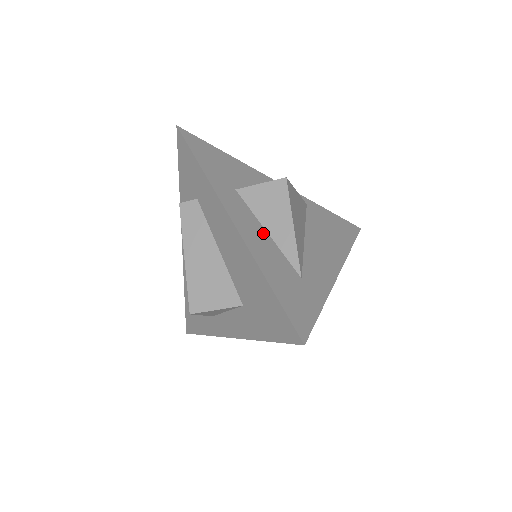
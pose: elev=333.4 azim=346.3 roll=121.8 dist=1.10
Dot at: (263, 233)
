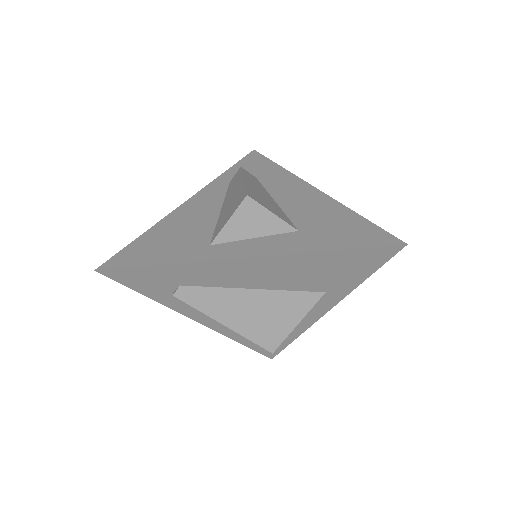
Dot at: occluded
